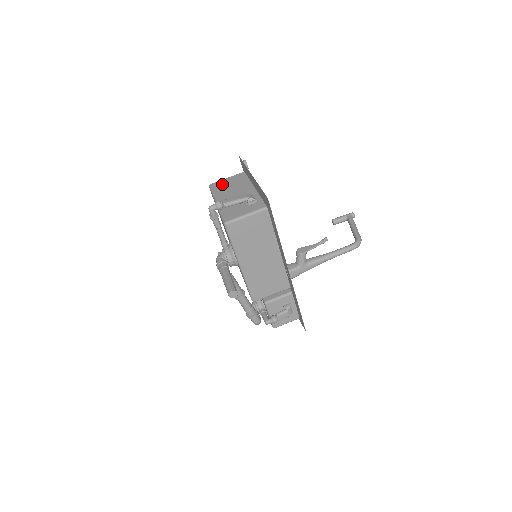
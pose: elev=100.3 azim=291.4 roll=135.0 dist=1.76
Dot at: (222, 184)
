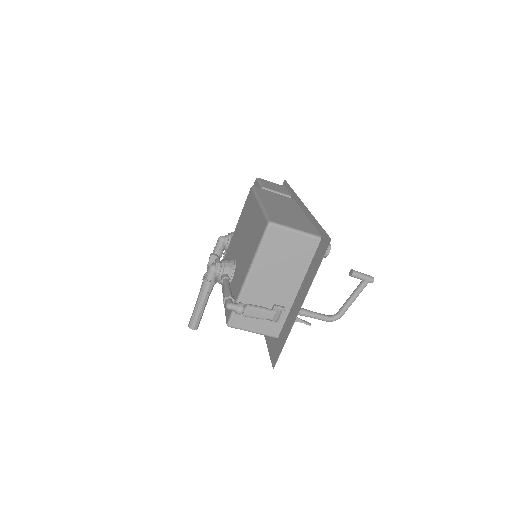
Dot at: (280, 243)
